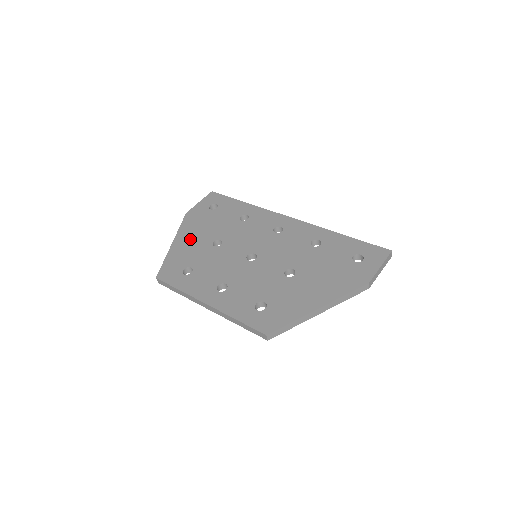
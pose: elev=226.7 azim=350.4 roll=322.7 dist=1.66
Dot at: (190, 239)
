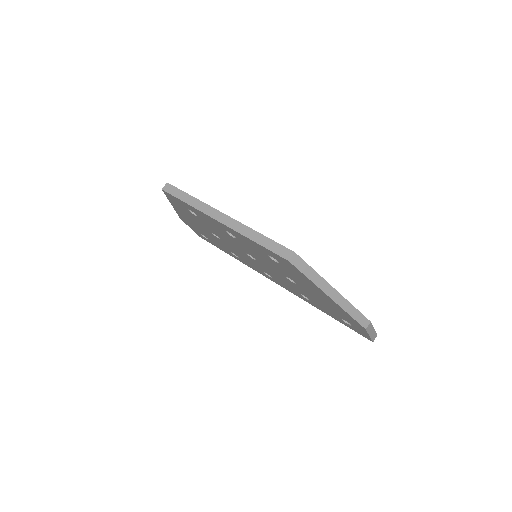
Dot at: occluded
